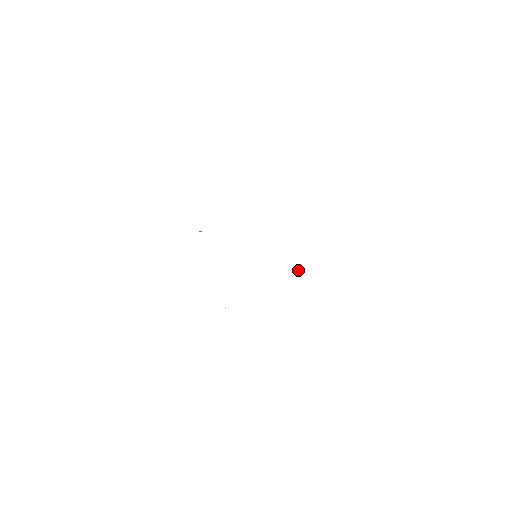
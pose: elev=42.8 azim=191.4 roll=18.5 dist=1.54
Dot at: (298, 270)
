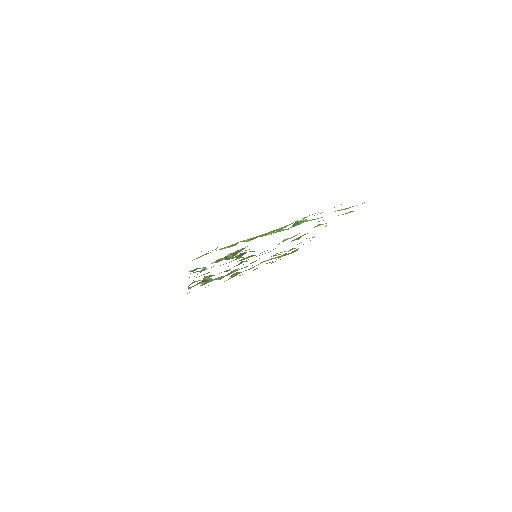
Dot at: (282, 252)
